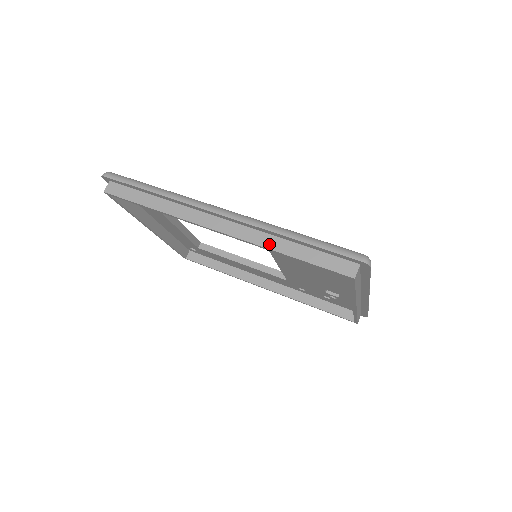
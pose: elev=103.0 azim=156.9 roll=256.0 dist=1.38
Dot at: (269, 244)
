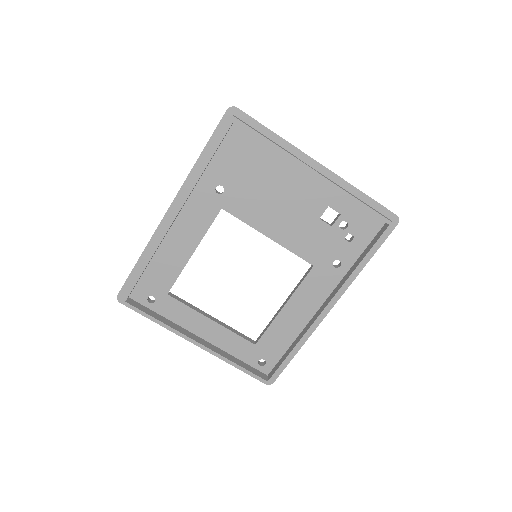
Dot at: (195, 177)
